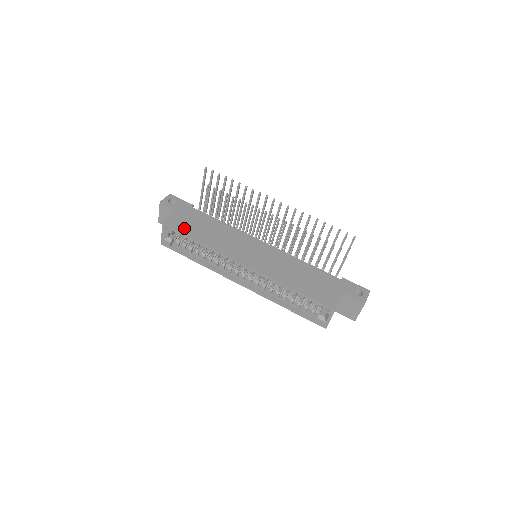
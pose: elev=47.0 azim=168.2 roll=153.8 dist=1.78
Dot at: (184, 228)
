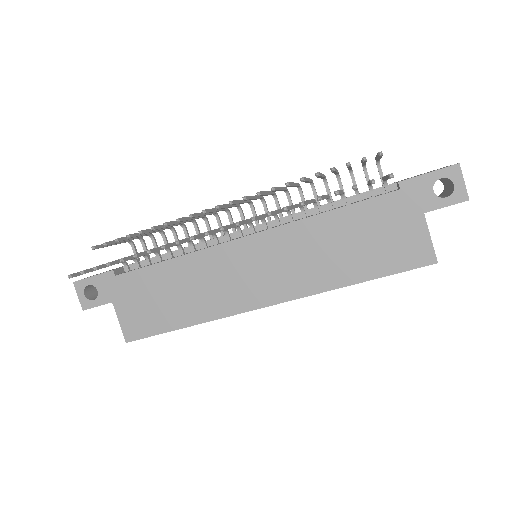
Dot at: (151, 324)
